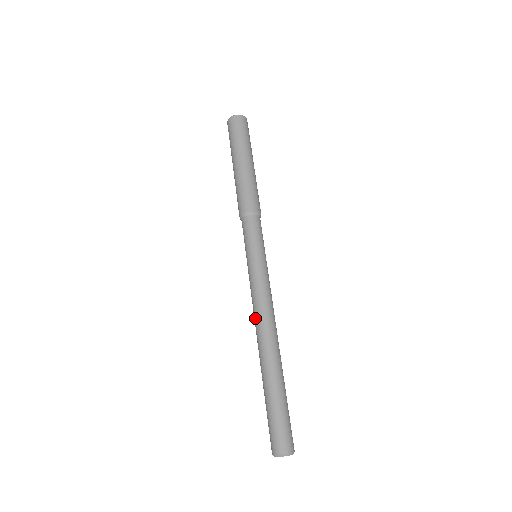
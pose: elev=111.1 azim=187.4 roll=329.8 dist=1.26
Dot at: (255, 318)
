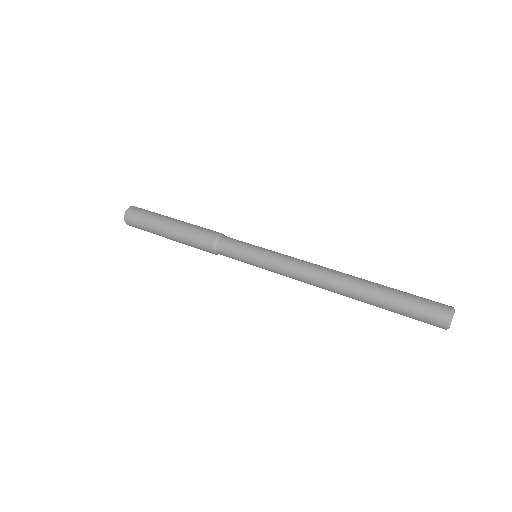
Dot at: occluded
